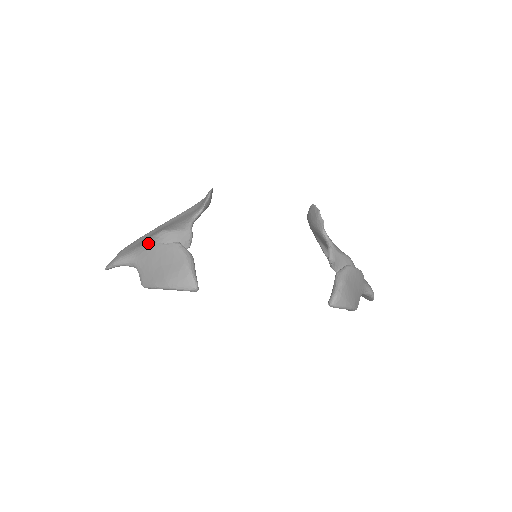
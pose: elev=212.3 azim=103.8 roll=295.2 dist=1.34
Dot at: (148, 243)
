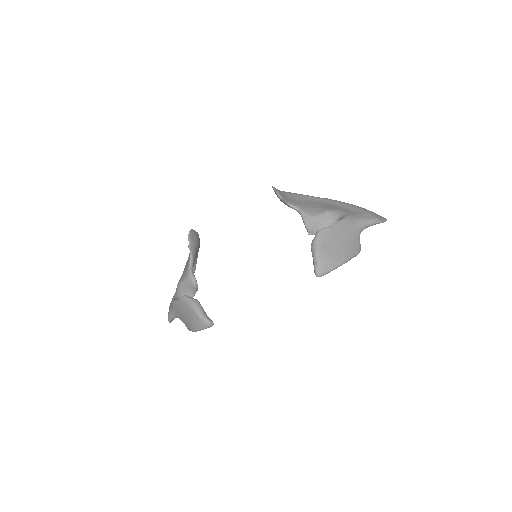
Dot at: (172, 301)
